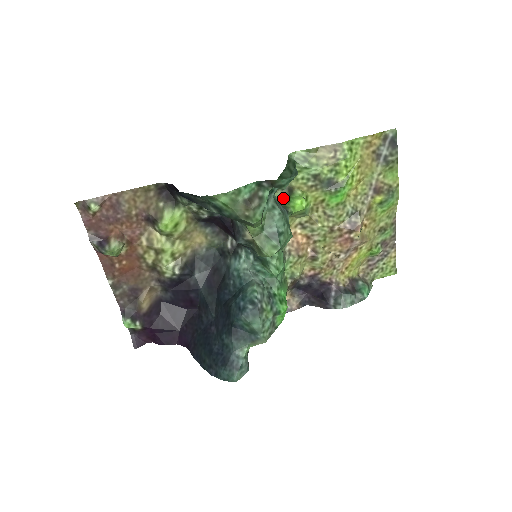
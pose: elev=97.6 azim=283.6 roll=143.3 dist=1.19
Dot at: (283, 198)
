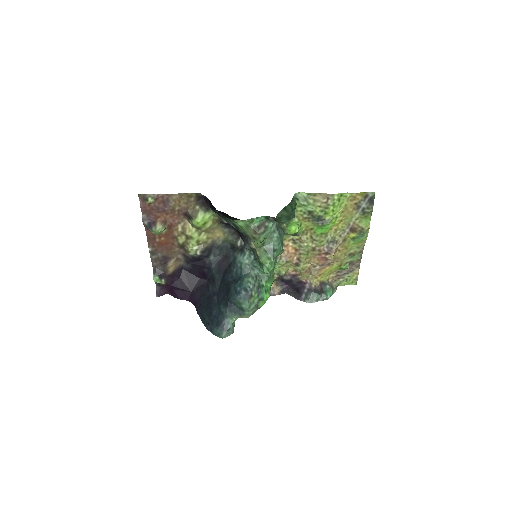
Dot at: occluded
